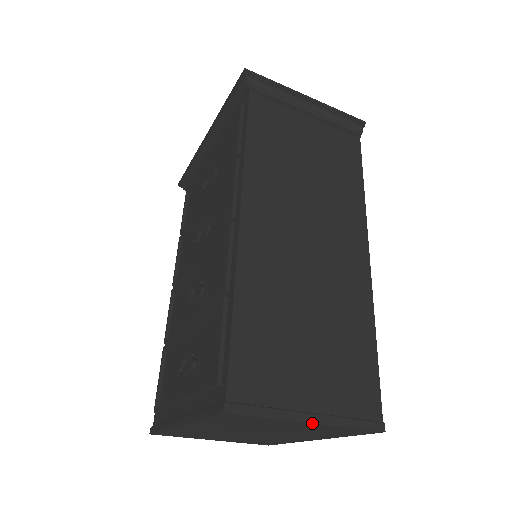
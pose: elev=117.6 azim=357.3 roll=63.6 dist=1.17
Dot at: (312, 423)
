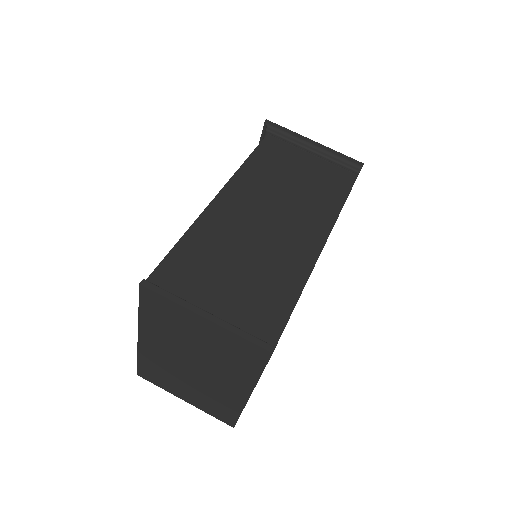
Dot at: (206, 318)
